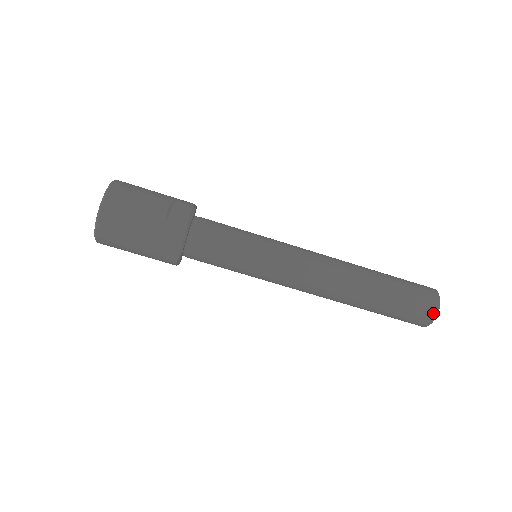
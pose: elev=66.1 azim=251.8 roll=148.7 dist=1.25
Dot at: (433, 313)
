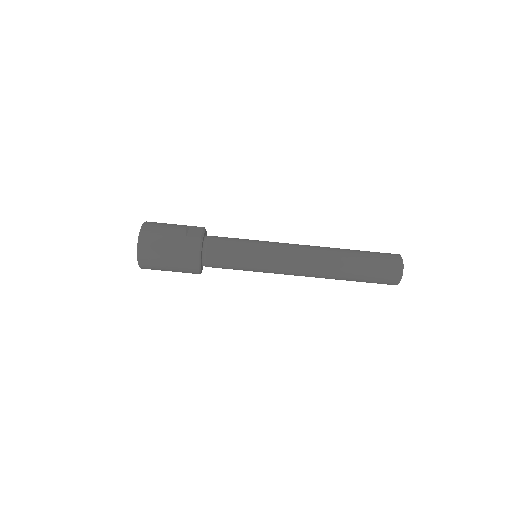
Dot at: (399, 268)
